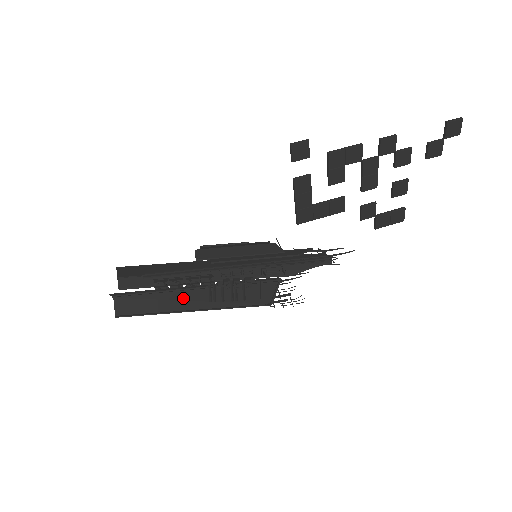
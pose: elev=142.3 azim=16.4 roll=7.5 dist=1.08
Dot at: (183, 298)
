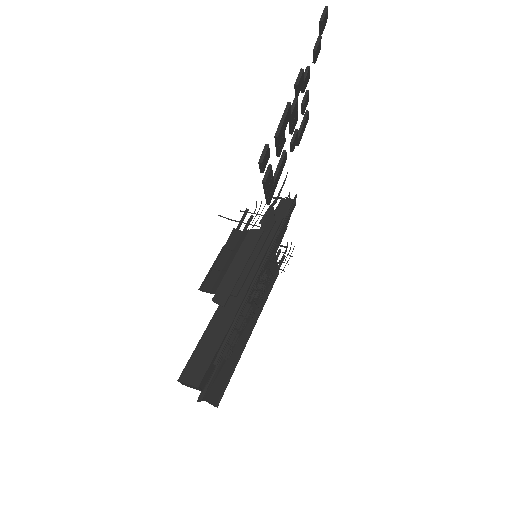
Dot at: occluded
